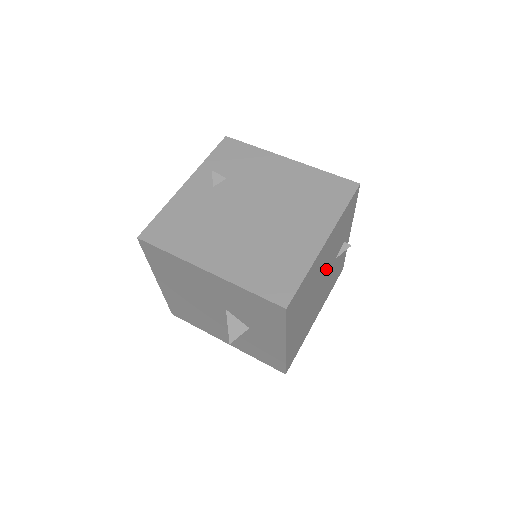
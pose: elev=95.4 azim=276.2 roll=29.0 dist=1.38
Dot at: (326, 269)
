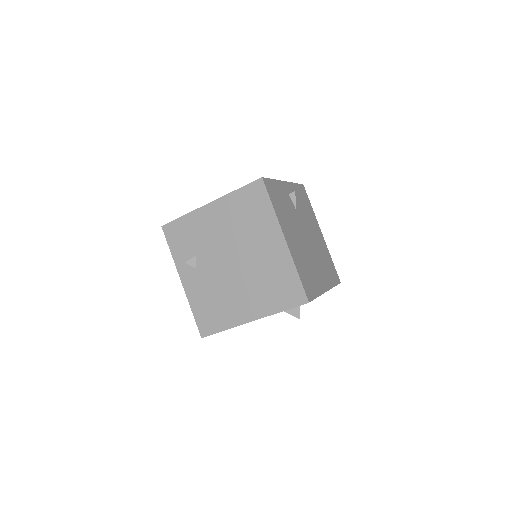
Dot at: (299, 228)
